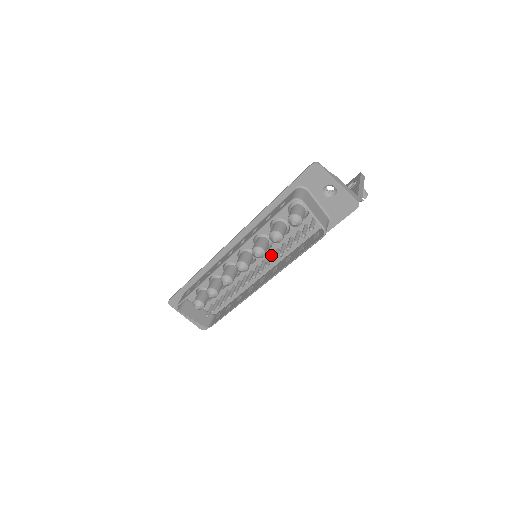
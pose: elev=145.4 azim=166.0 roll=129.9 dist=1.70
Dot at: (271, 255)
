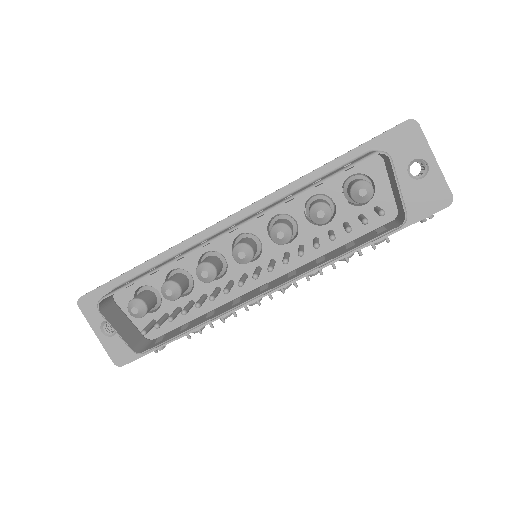
Dot at: (289, 253)
